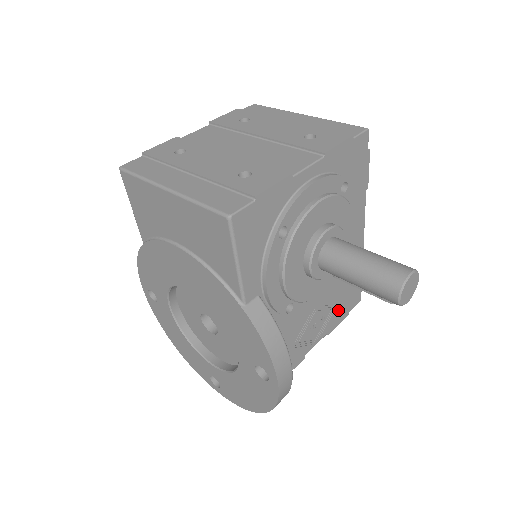
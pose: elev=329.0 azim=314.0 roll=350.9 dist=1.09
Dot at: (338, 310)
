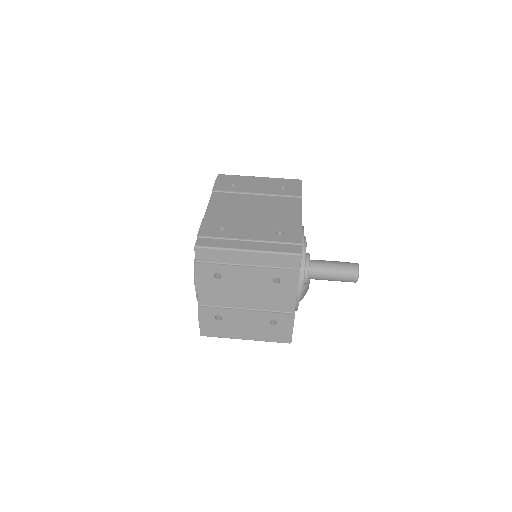
Dot at: occluded
